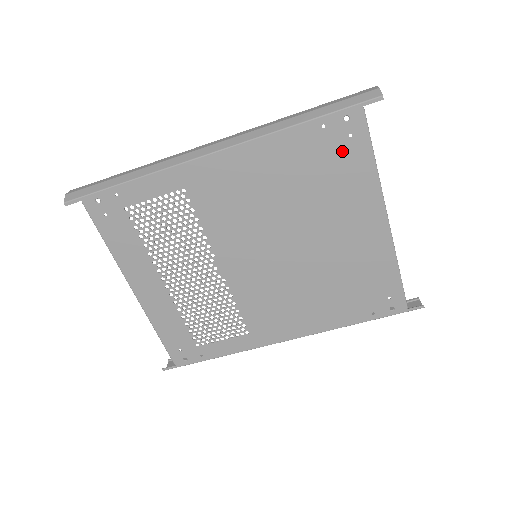
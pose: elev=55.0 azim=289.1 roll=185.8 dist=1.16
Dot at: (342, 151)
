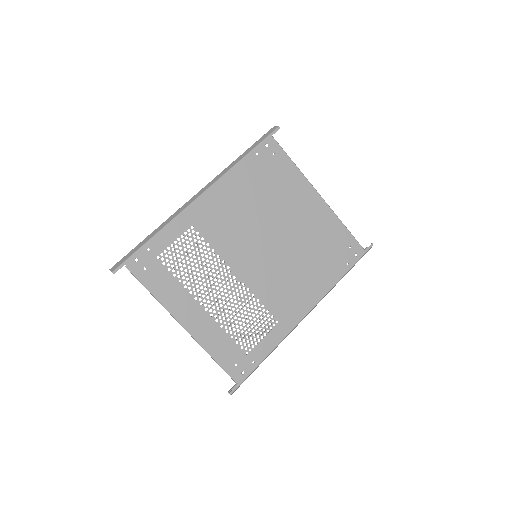
Dot at: (274, 164)
